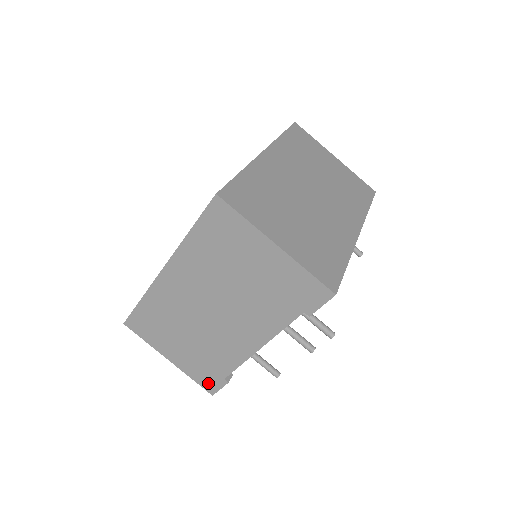
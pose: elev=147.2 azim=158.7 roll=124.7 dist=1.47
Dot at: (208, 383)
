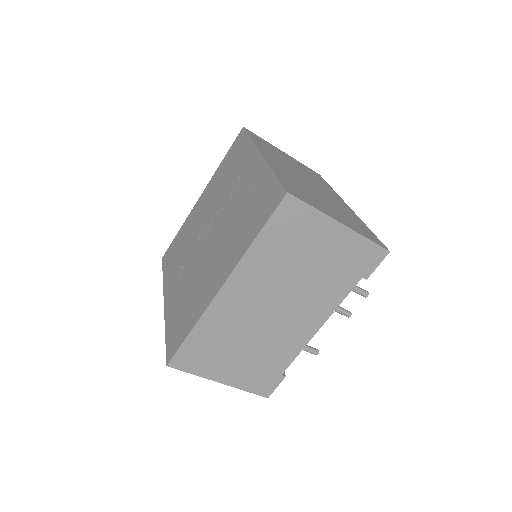
Dot at: (264, 387)
